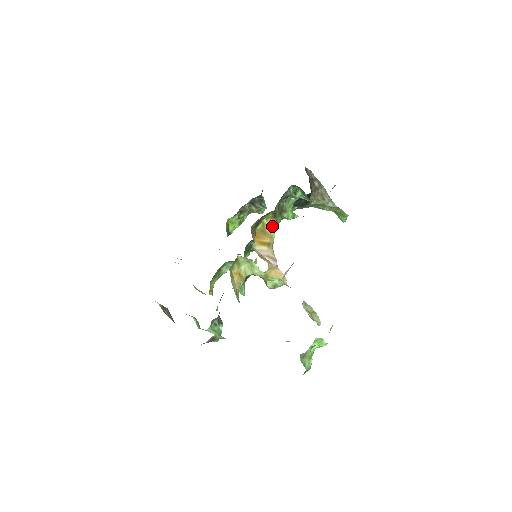
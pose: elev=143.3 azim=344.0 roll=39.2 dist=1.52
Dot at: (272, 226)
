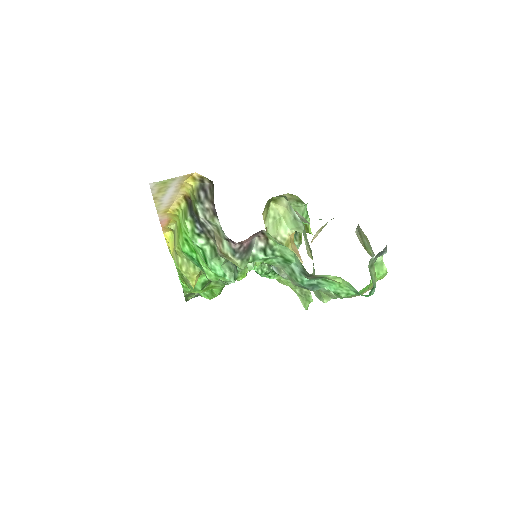
Dot at: occluded
